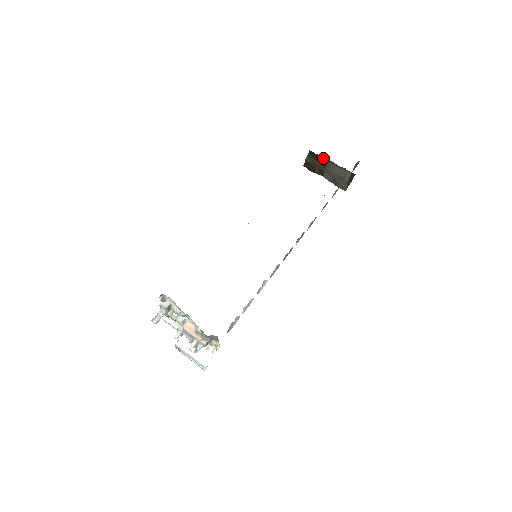
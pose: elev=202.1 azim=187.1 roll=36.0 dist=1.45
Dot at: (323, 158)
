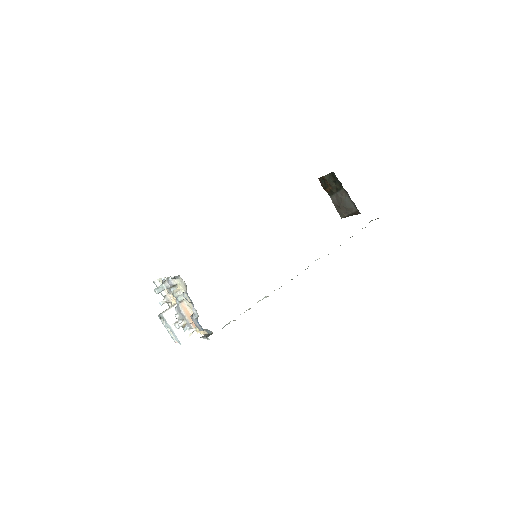
Dot at: (341, 184)
